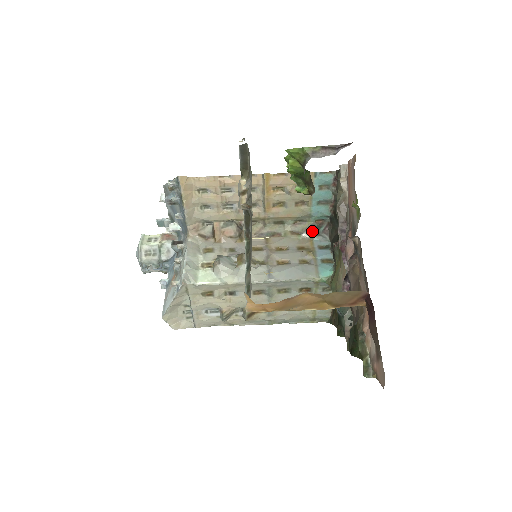
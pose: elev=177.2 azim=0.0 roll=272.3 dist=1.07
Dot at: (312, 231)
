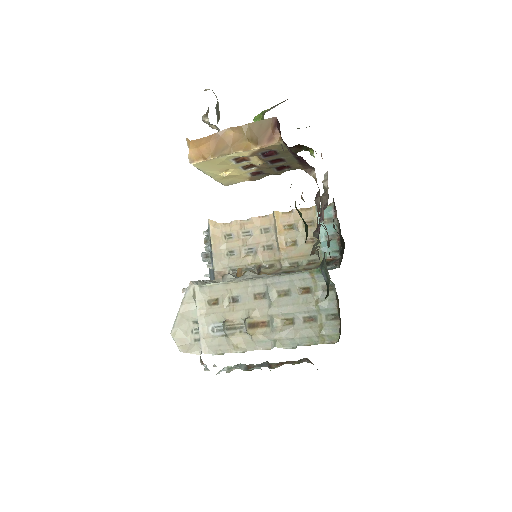
Dot at: occluded
